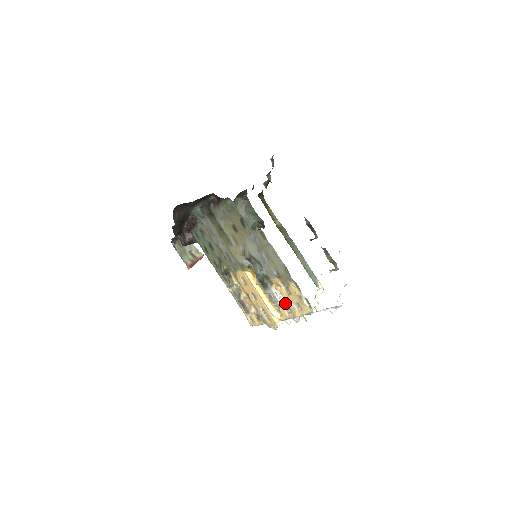
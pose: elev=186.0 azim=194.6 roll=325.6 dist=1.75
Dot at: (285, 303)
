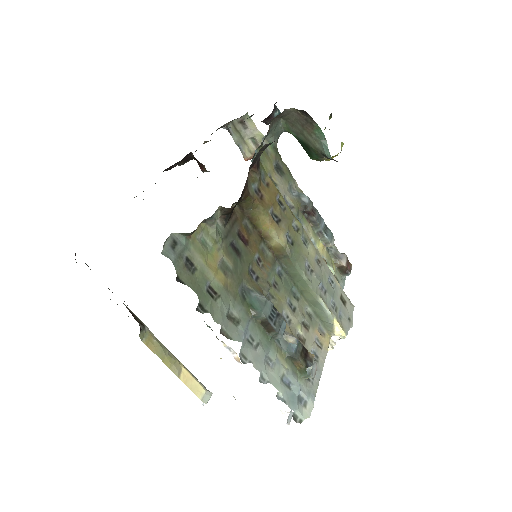
Dot at: occluded
